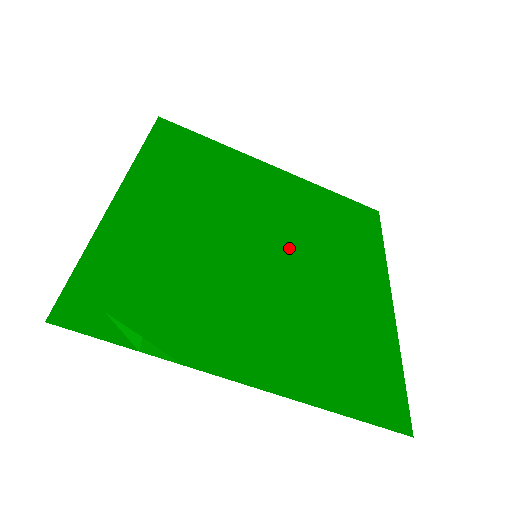
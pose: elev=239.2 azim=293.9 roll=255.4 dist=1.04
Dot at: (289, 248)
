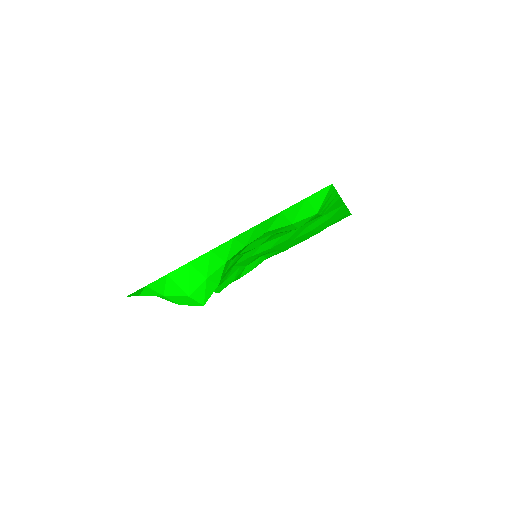
Dot at: (278, 245)
